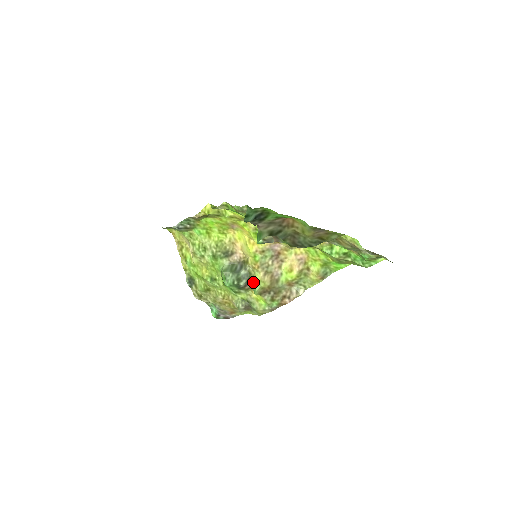
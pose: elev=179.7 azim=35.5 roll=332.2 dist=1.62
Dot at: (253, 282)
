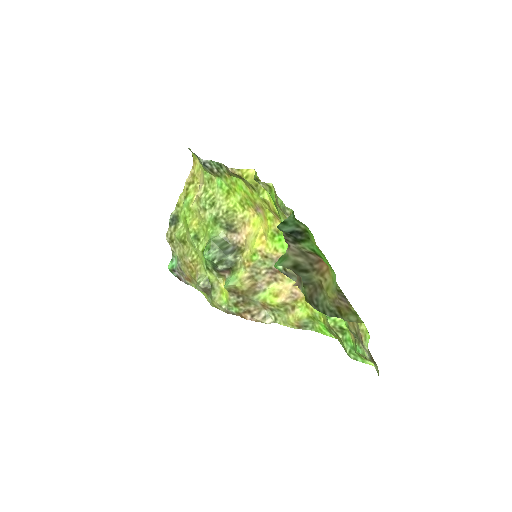
Dot at: (232, 274)
